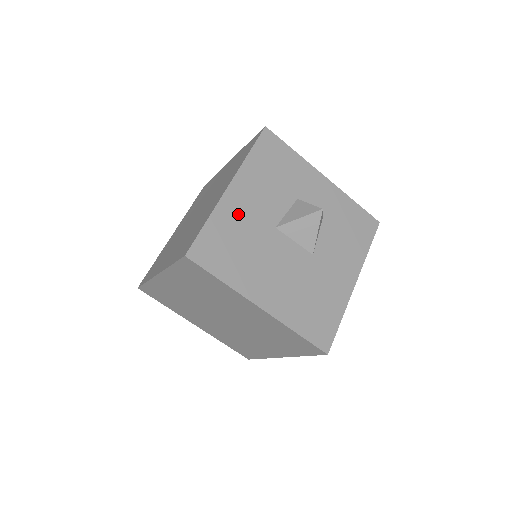
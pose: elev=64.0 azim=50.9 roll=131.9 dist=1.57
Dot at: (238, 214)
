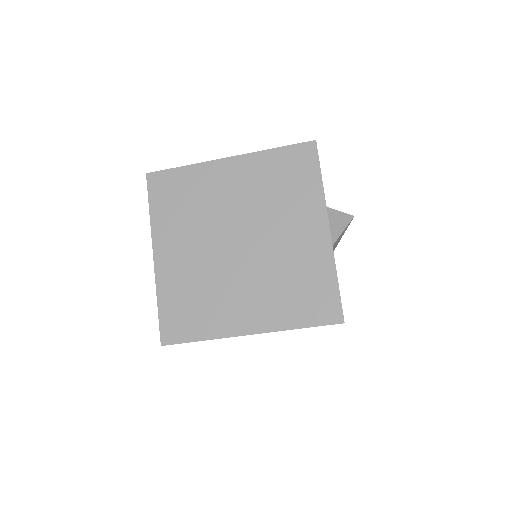
Dot at: occluded
